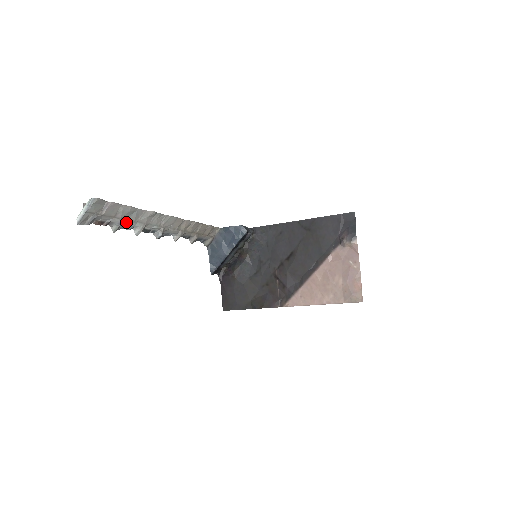
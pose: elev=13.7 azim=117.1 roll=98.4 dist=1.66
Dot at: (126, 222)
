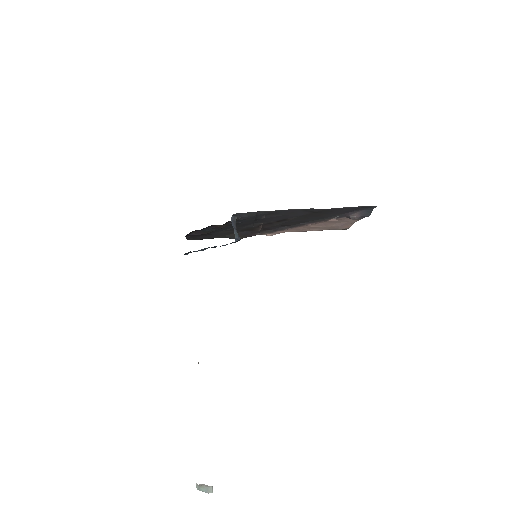
Dot at: occluded
